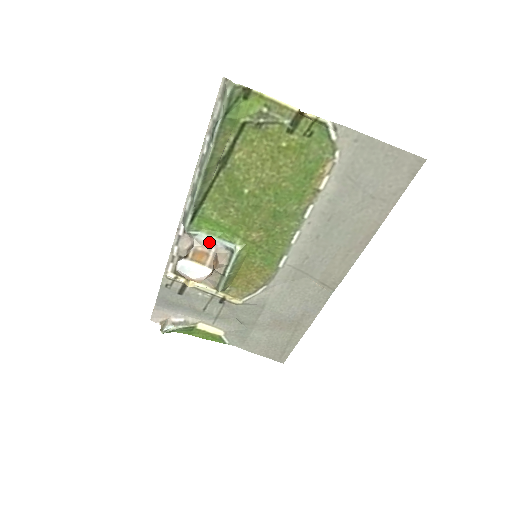
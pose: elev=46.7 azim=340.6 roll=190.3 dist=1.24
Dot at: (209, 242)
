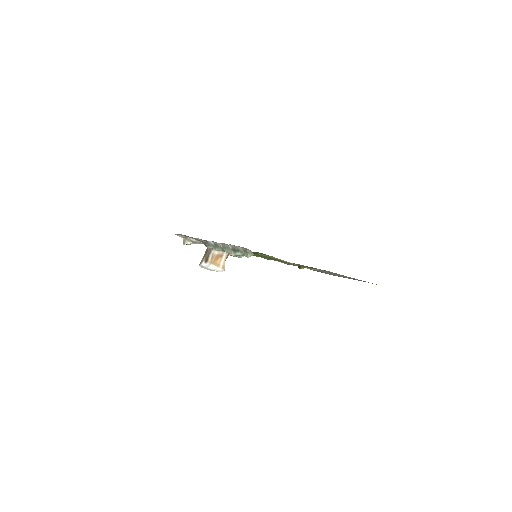
Dot at: occluded
